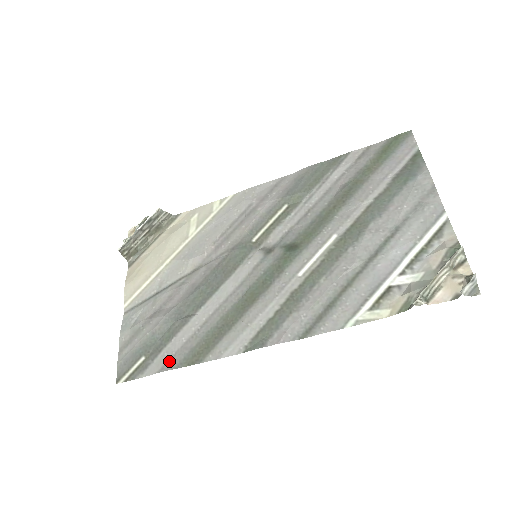
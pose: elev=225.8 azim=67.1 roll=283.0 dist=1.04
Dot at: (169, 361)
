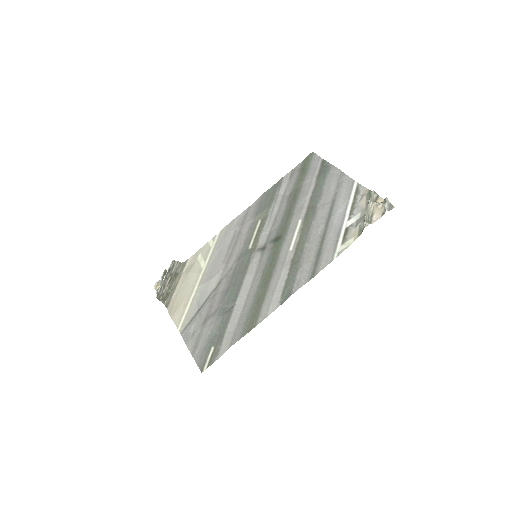
Dot at: (233, 338)
